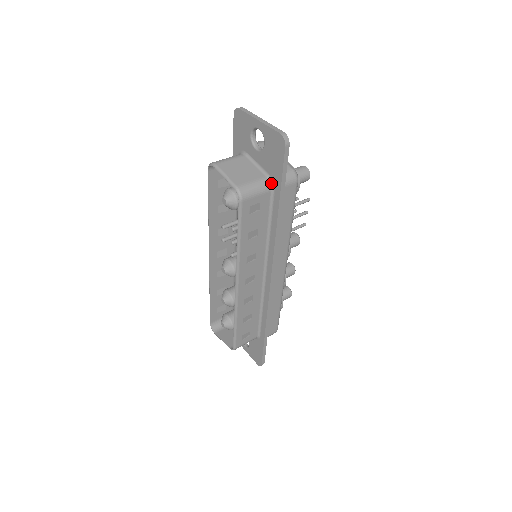
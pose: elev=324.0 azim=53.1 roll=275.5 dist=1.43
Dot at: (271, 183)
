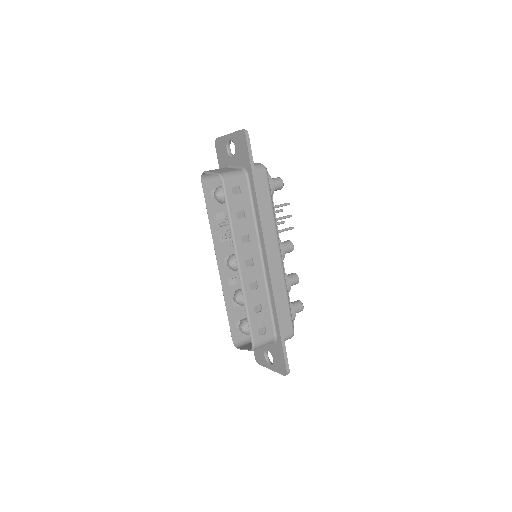
Dot at: (245, 172)
